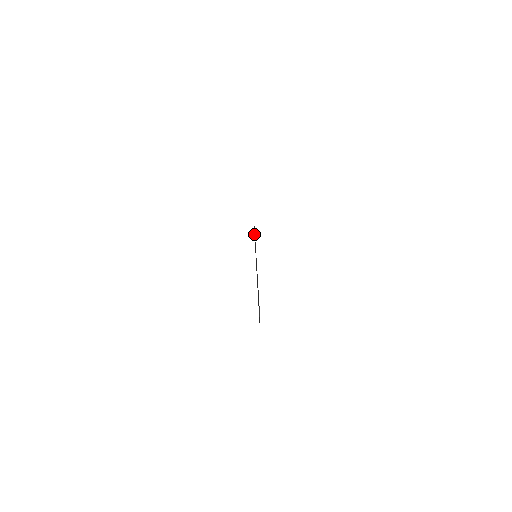
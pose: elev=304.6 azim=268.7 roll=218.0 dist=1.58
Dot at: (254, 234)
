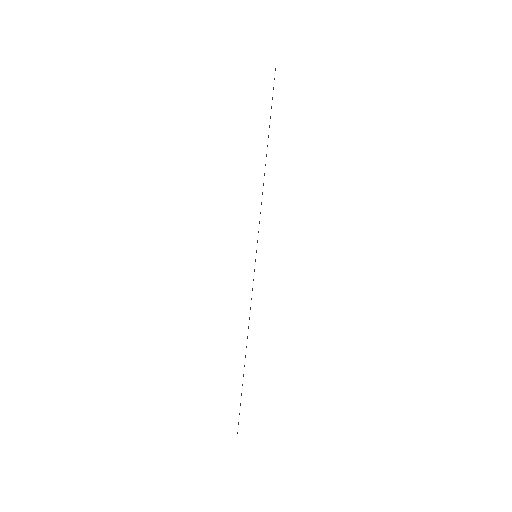
Dot at: occluded
